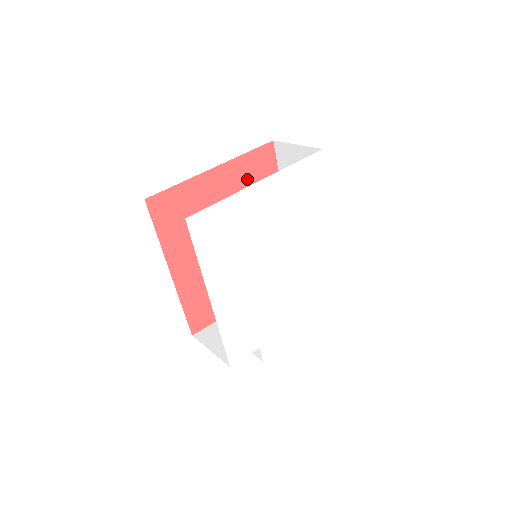
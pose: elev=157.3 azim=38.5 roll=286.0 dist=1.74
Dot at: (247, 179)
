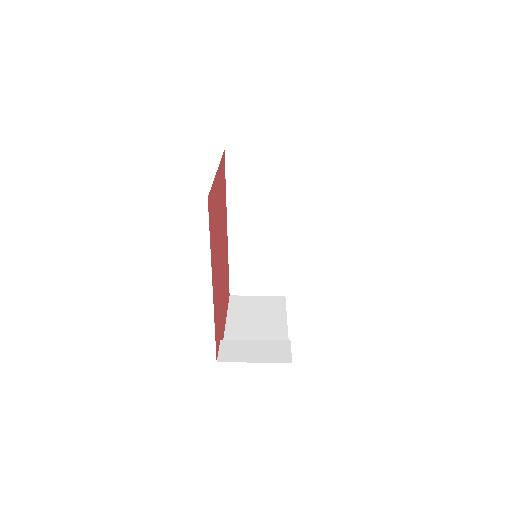
Dot at: (221, 185)
